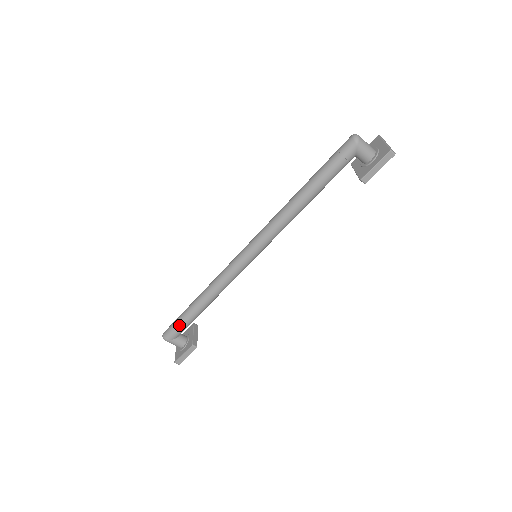
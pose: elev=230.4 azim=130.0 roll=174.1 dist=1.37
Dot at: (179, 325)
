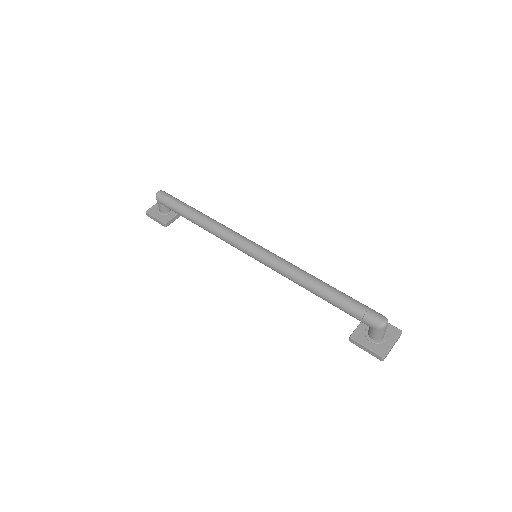
Dot at: (172, 206)
